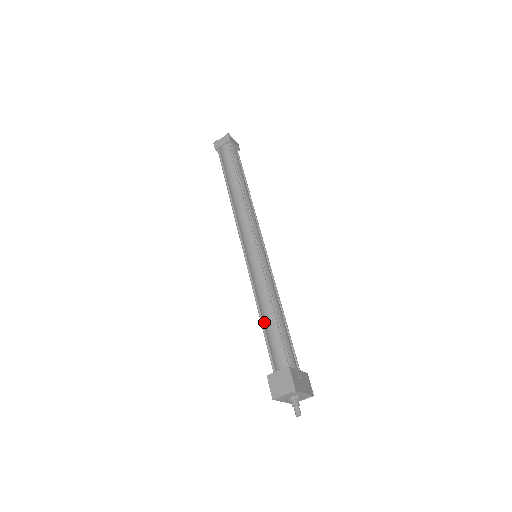
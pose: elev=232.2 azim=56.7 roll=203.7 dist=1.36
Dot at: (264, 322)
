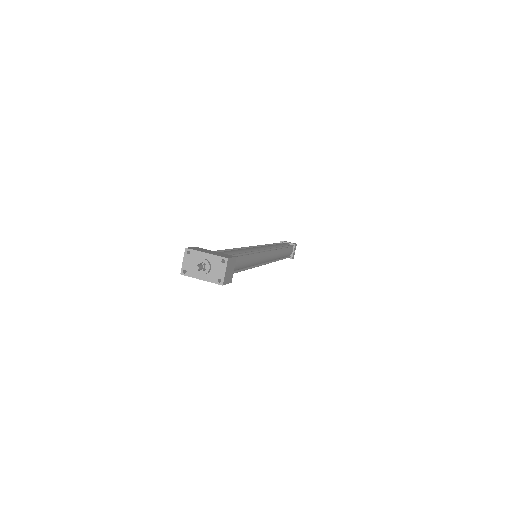
Dot at: occluded
